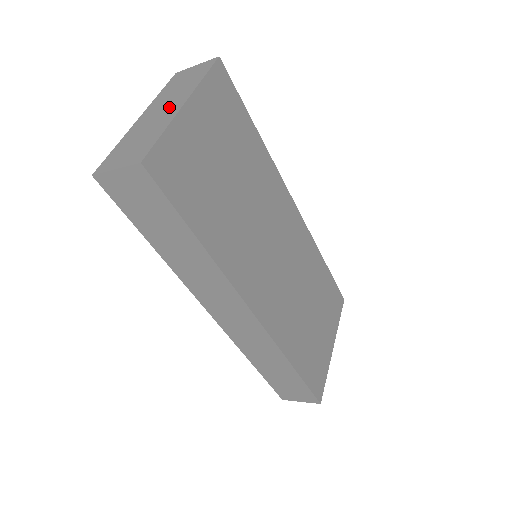
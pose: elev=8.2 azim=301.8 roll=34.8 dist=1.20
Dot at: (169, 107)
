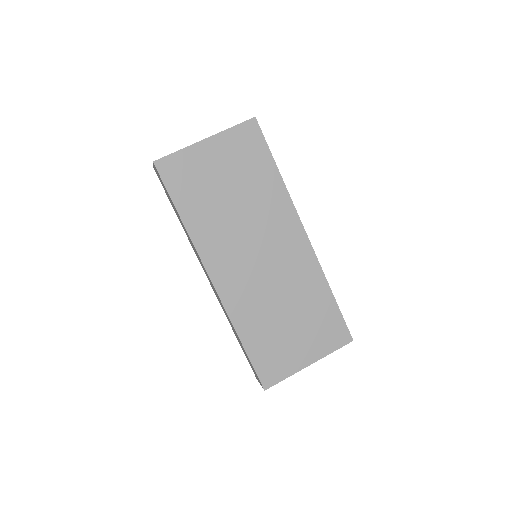
Dot at: occluded
